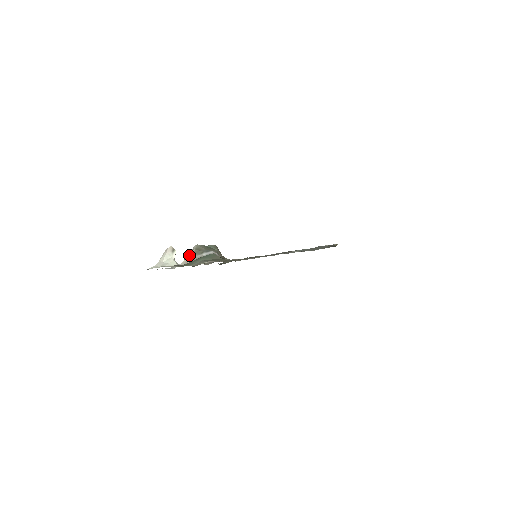
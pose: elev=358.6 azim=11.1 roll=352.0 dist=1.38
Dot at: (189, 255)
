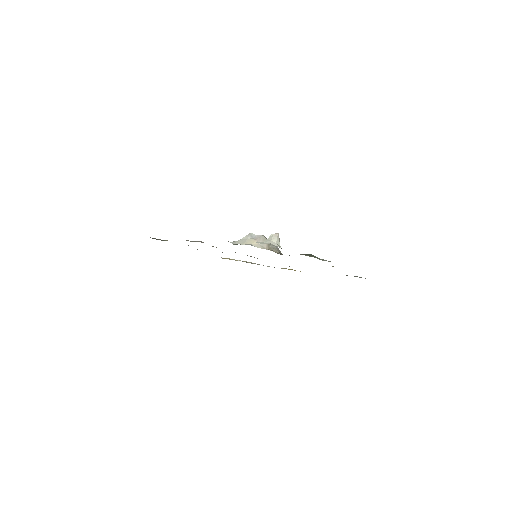
Dot at: (261, 241)
